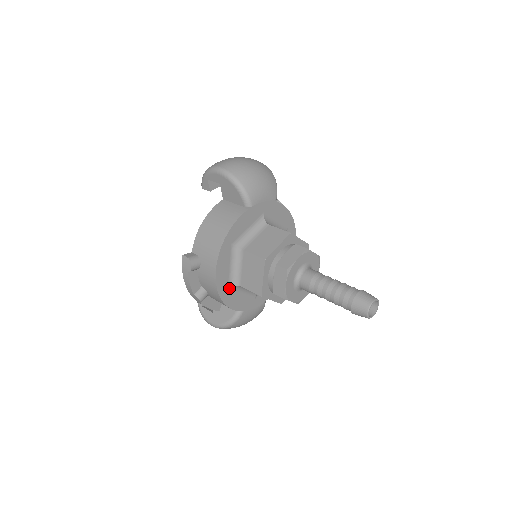
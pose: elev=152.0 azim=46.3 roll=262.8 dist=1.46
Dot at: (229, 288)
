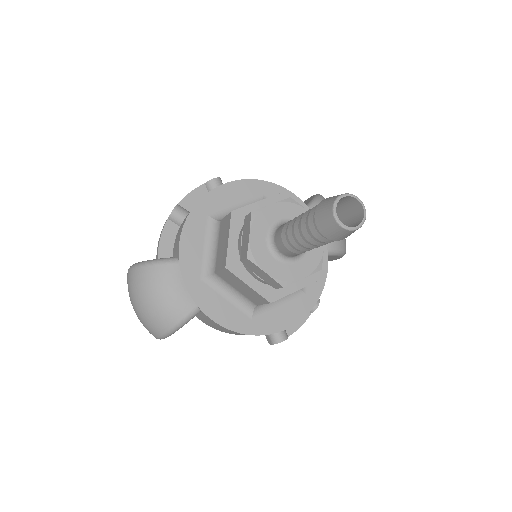
Dot at: (210, 216)
